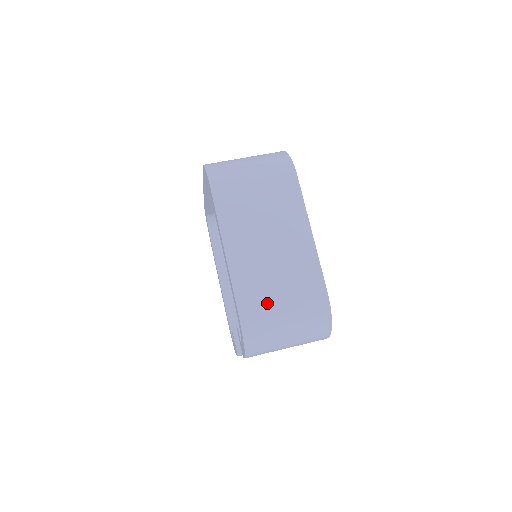
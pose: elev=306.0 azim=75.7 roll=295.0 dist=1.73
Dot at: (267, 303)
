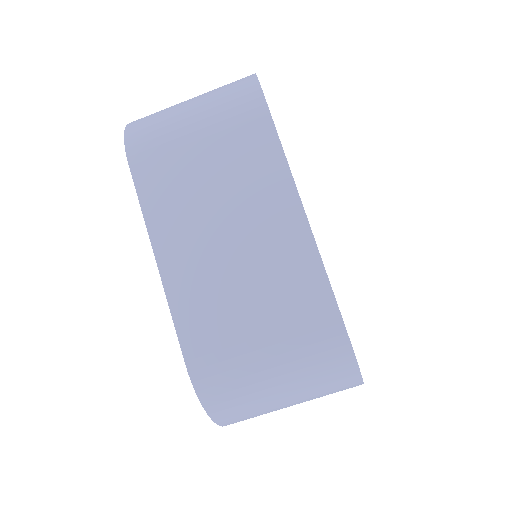
Dot at: occluded
